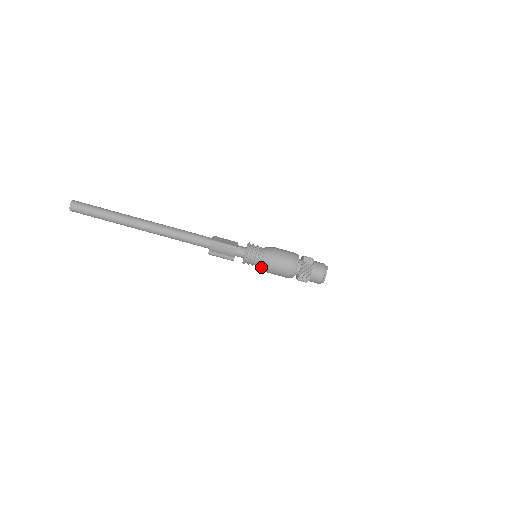
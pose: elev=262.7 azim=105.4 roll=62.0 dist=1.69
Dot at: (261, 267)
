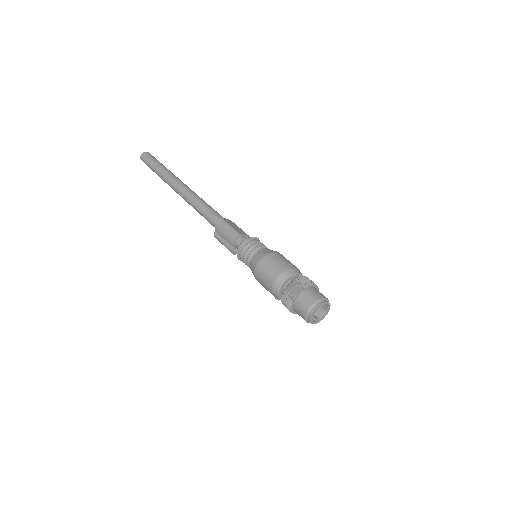
Dot at: (251, 267)
